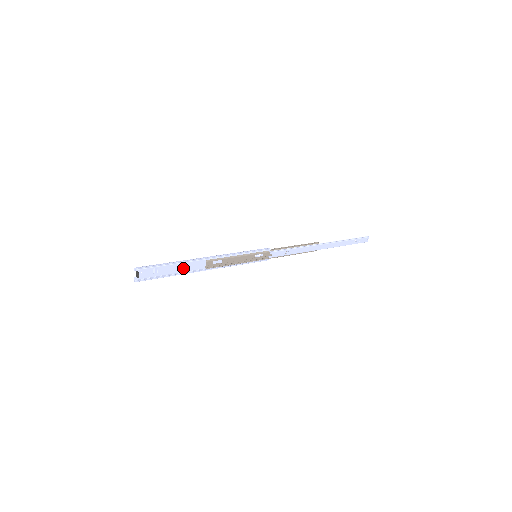
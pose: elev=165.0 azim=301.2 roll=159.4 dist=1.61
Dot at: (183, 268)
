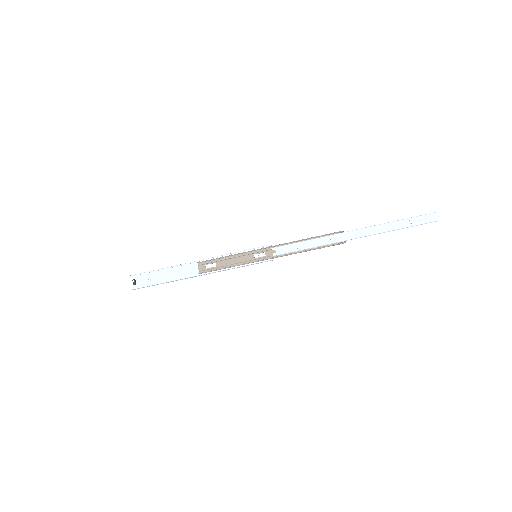
Dot at: (177, 276)
